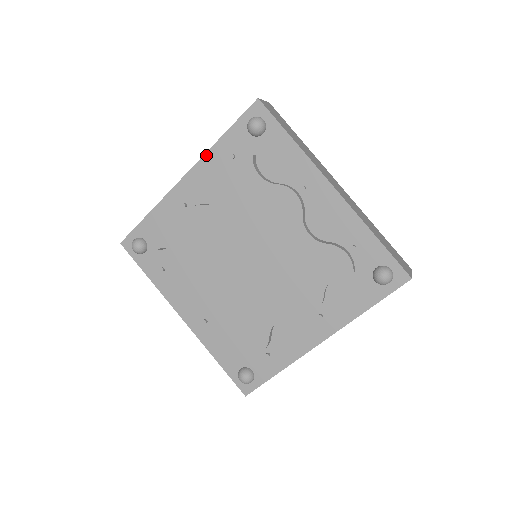
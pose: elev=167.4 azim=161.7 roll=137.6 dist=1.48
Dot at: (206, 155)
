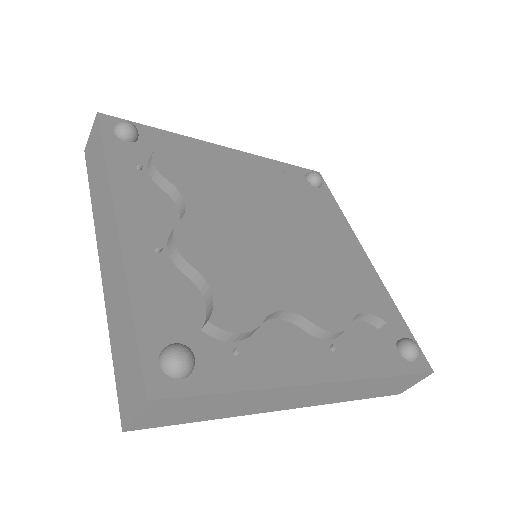
Dot at: (259, 157)
